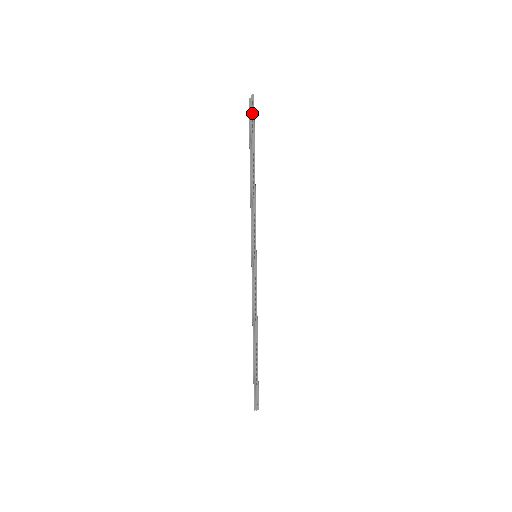
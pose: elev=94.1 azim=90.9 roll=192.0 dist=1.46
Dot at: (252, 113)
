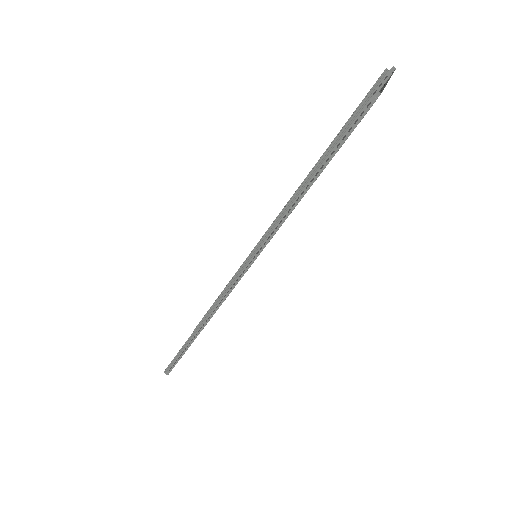
Dot at: (357, 119)
